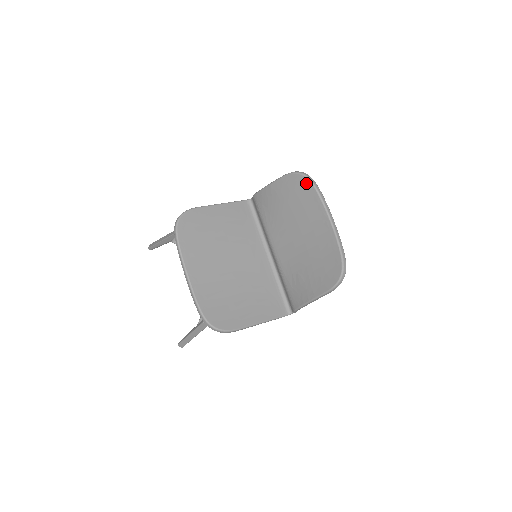
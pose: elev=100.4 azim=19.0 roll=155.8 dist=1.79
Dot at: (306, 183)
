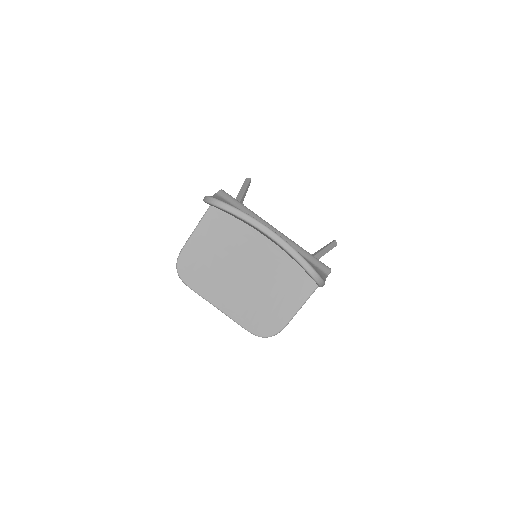
Dot at: occluded
